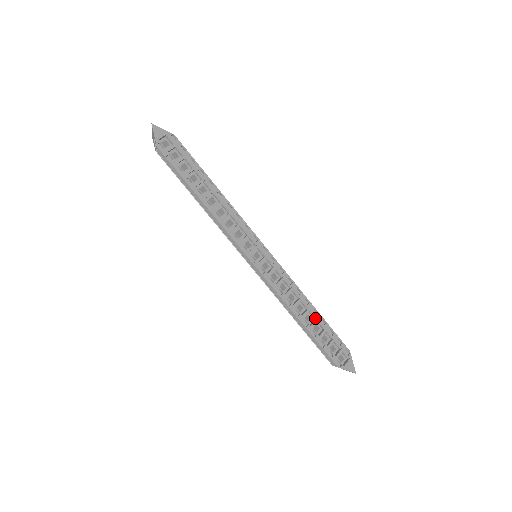
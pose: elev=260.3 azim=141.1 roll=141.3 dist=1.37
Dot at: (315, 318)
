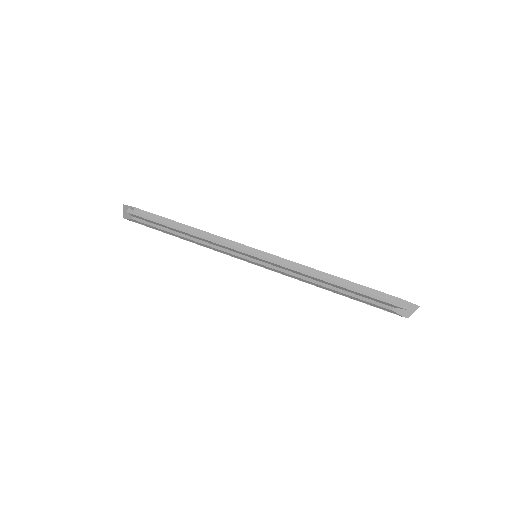
Dot at: occluded
